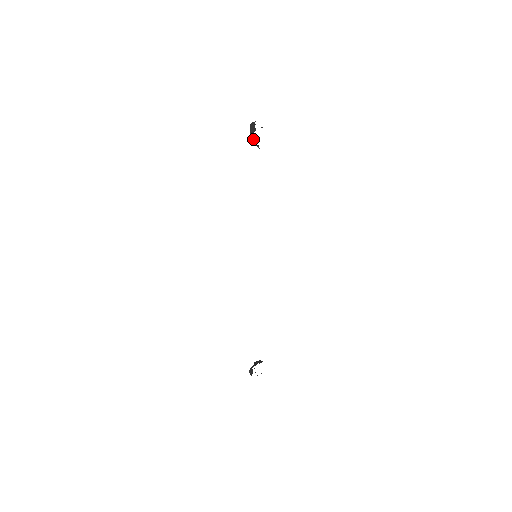
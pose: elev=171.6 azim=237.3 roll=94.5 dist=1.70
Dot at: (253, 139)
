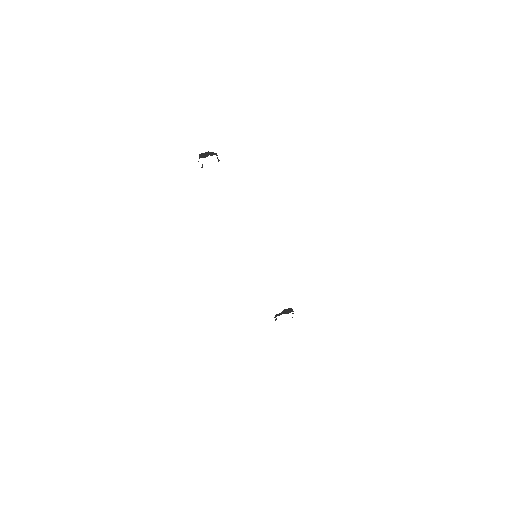
Dot at: occluded
